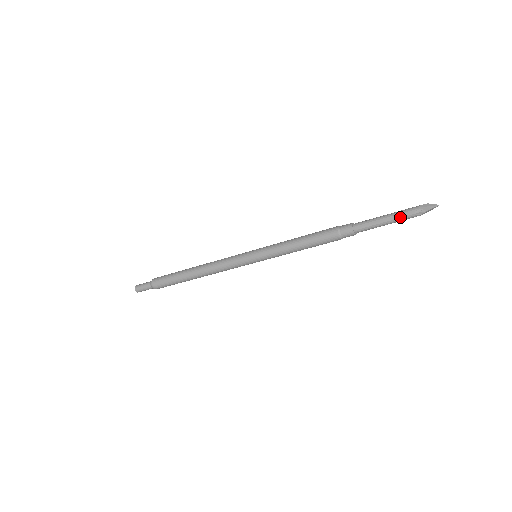
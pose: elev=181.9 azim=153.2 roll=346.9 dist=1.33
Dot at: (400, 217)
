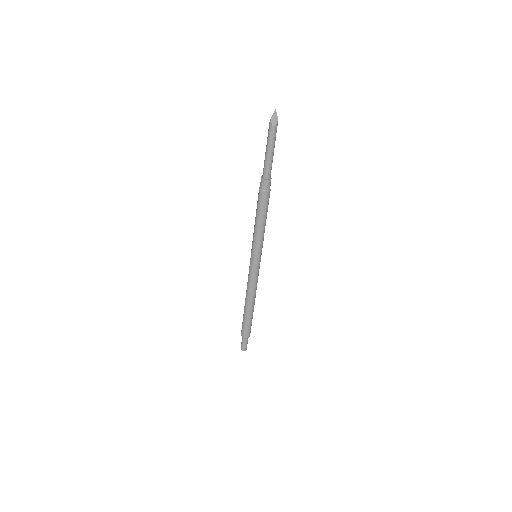
Dot at: (268, 141)
